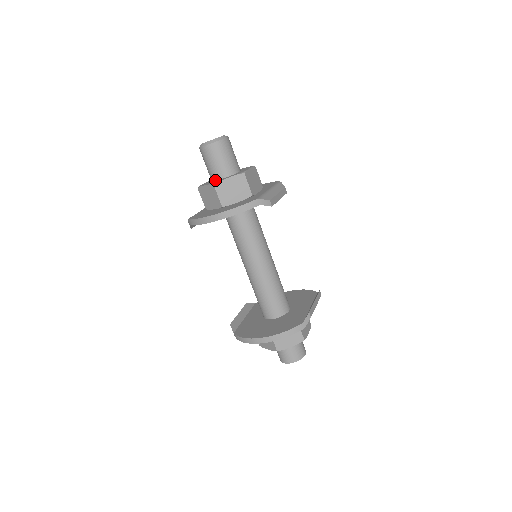
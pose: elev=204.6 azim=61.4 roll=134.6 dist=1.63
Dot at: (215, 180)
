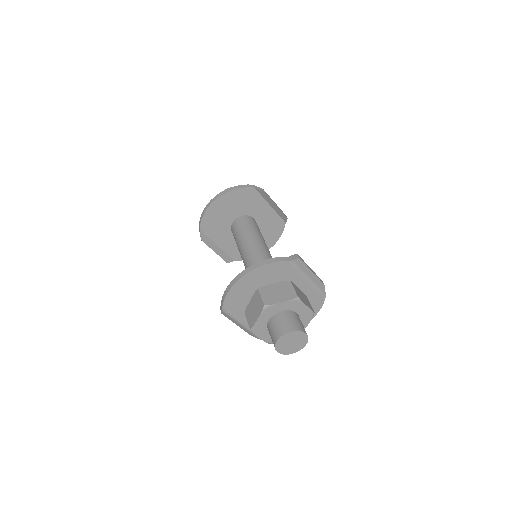
Dot at: occluded
